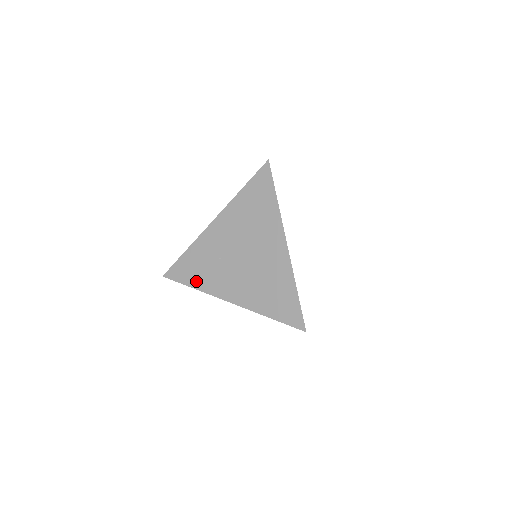
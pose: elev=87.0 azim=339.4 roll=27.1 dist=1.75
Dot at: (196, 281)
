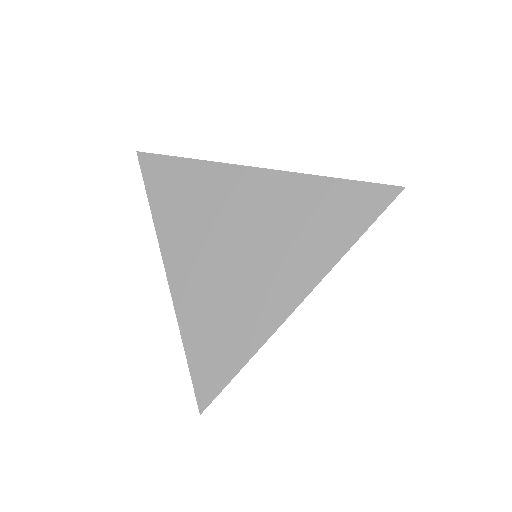
Dot at: (162, 205)
